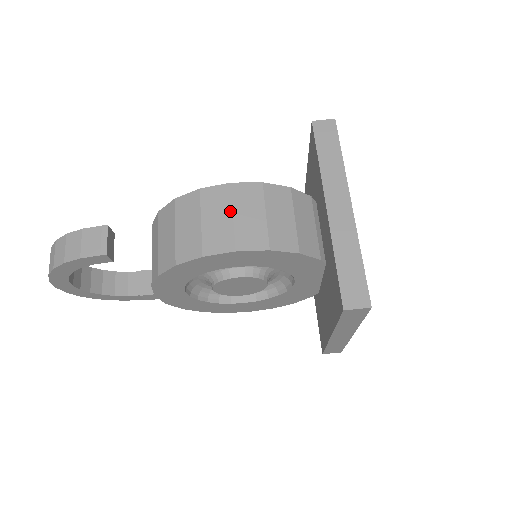
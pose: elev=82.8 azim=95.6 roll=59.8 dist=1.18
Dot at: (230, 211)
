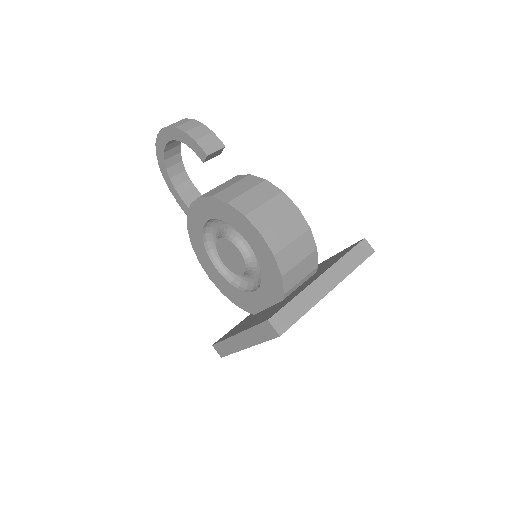
Dot at: (282, 217)
